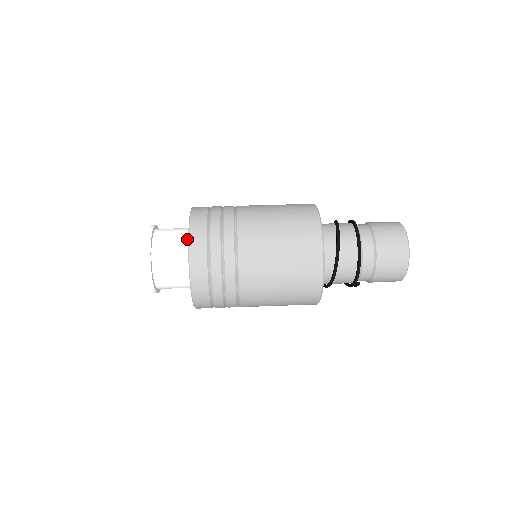
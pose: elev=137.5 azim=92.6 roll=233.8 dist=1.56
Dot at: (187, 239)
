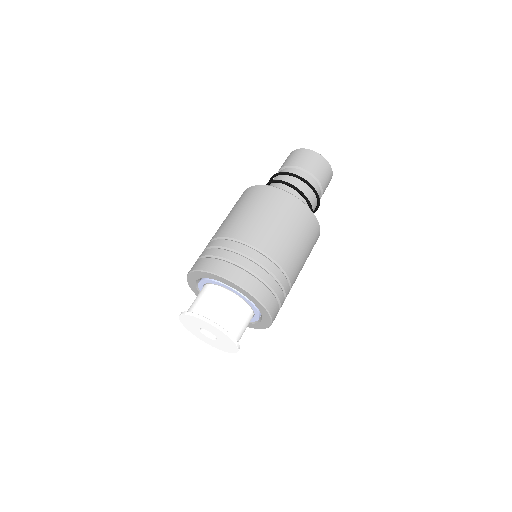
Dot at: (249, 311)
